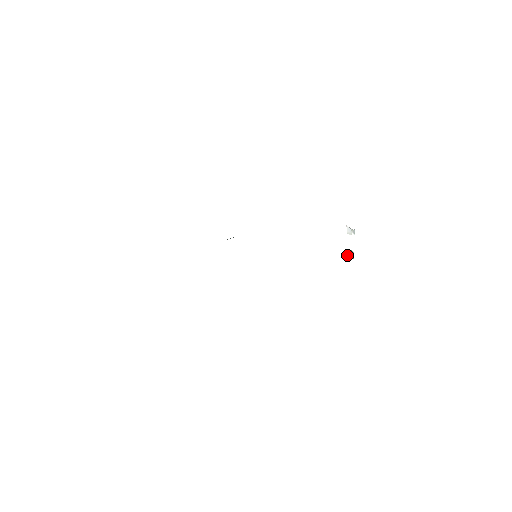
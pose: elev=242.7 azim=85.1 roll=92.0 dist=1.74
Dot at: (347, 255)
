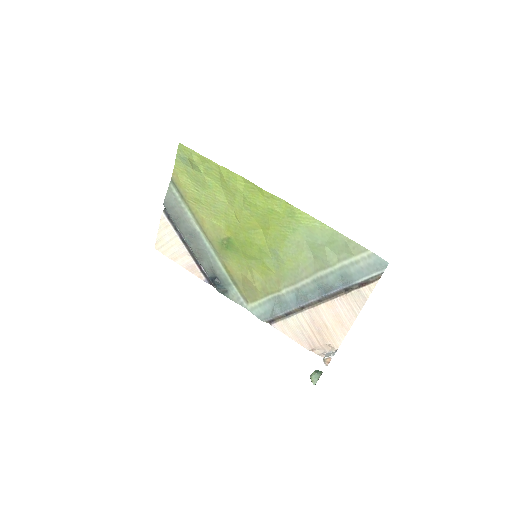
Dot at: (314, 371)
